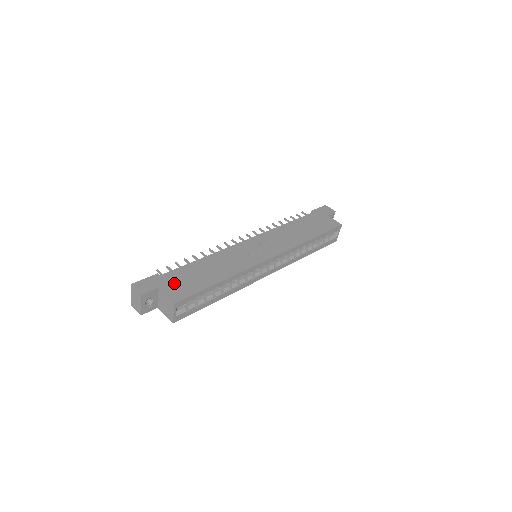
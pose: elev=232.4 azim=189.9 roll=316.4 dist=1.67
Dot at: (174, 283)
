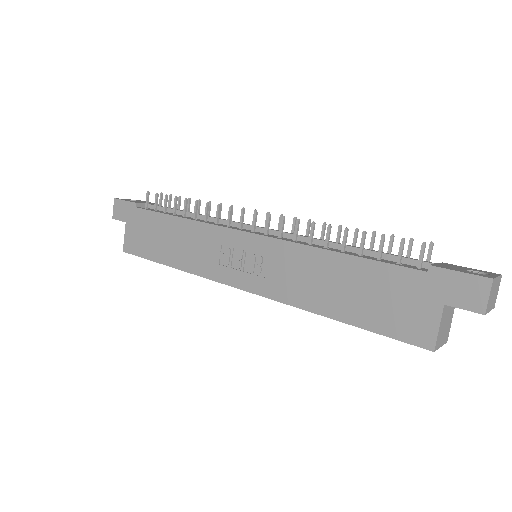
Dot at: (137, 228)
